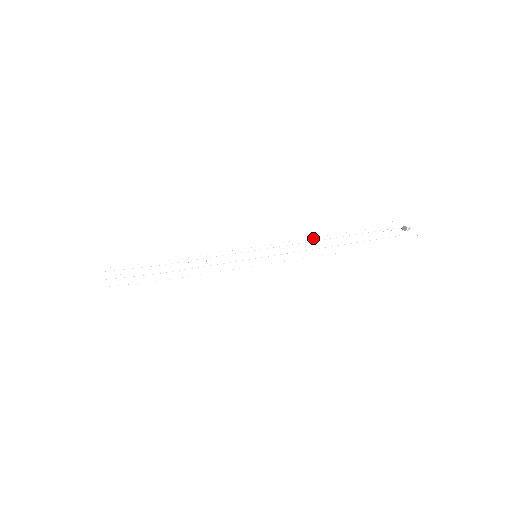
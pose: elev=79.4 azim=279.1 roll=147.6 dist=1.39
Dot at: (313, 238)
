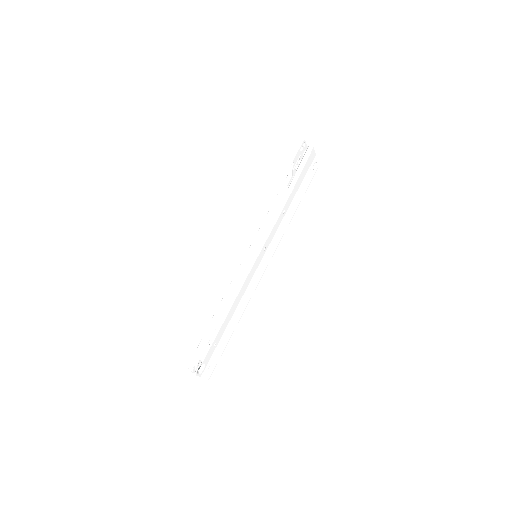
Dot at: occluded
